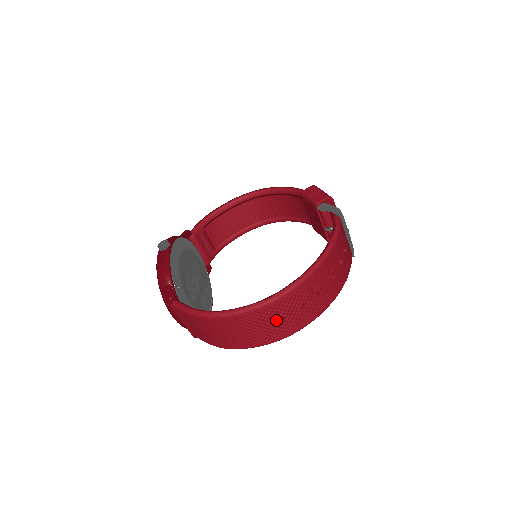
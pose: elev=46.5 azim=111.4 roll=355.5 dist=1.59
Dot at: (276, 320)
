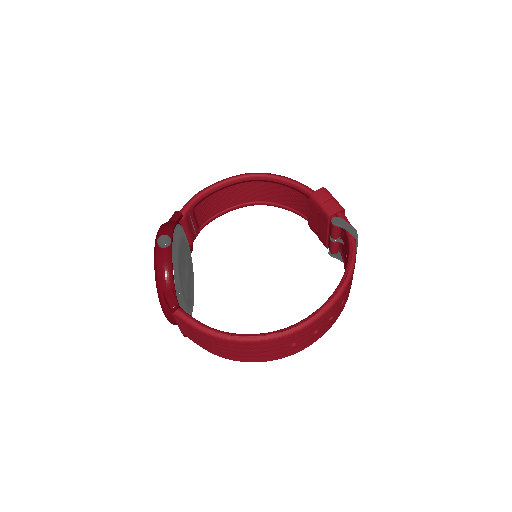
Dot at: (289, 345)
